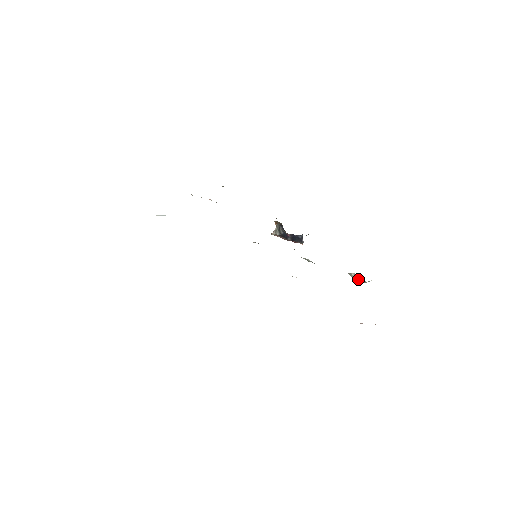
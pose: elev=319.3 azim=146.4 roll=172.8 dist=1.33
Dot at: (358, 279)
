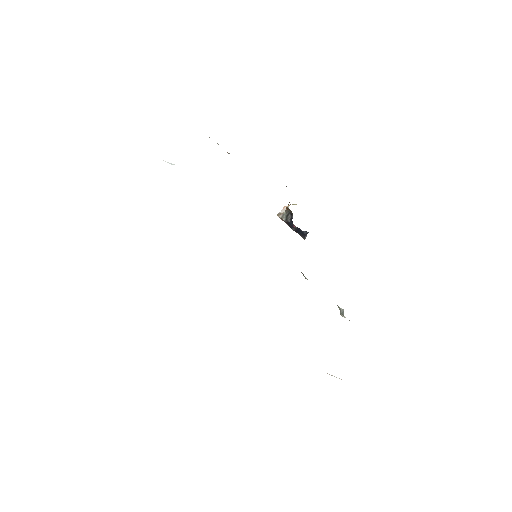
Dot at: occluded
